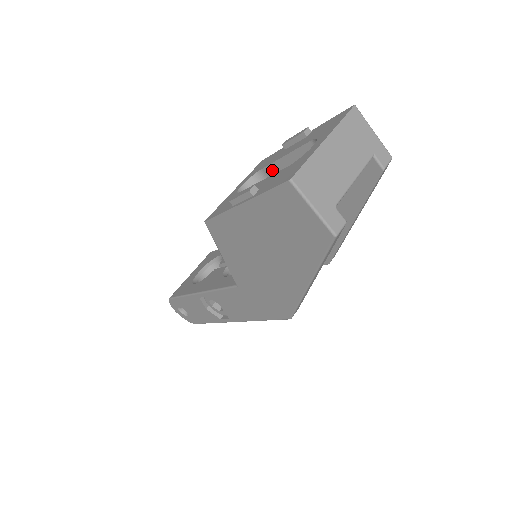
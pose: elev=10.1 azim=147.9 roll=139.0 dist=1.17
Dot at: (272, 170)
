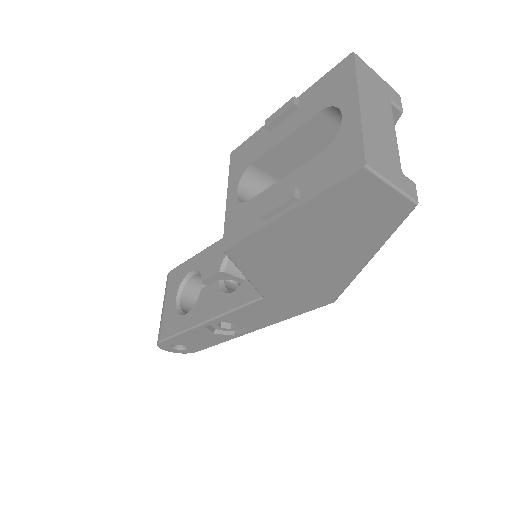
Dot at: (267, 160)
